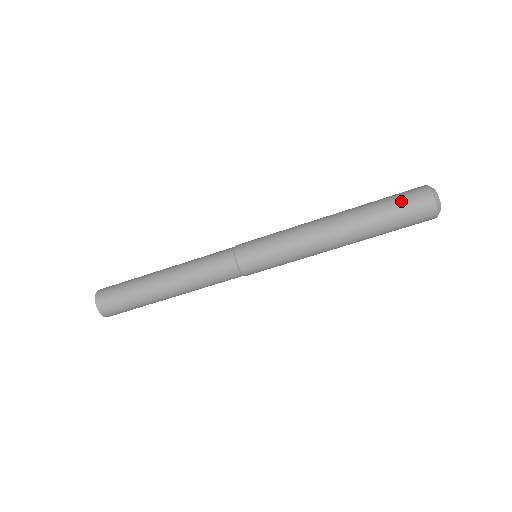
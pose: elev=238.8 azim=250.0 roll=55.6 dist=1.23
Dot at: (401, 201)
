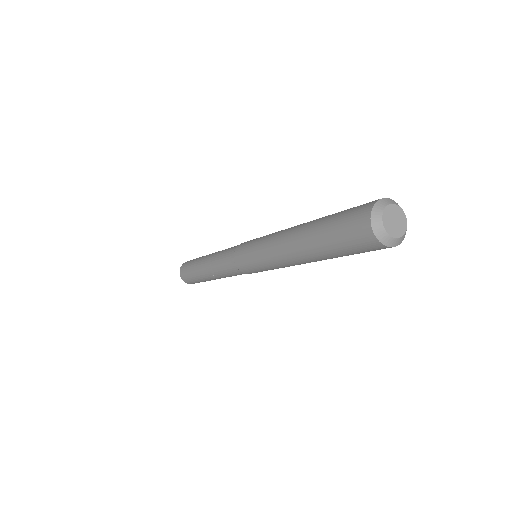
Dot at: (351, 249)
